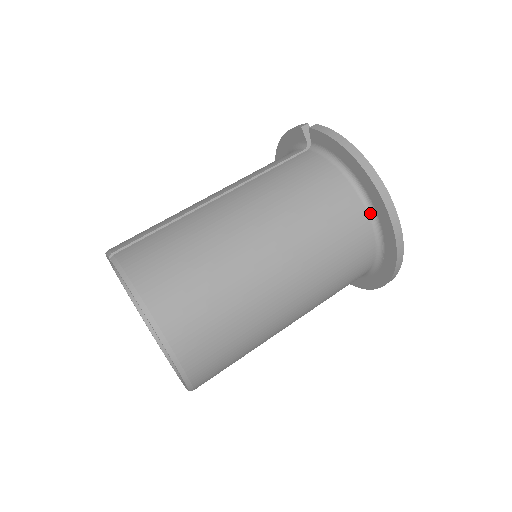
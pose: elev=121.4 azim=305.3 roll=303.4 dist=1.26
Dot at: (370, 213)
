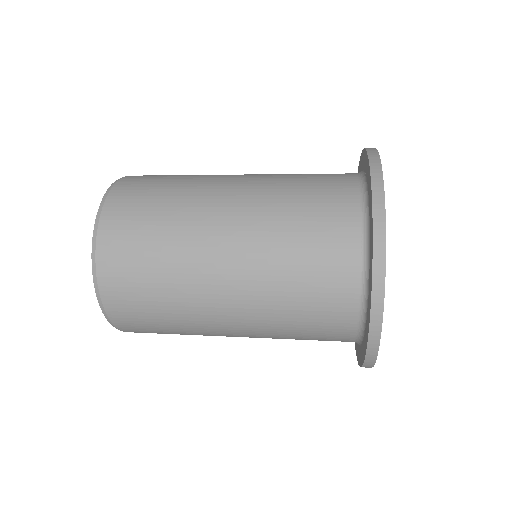
Dot at: occluded
